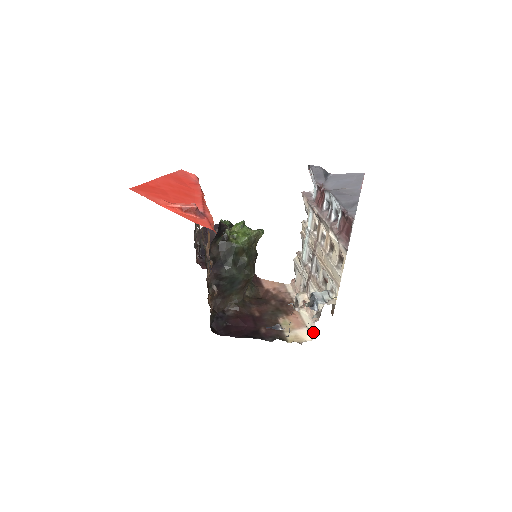
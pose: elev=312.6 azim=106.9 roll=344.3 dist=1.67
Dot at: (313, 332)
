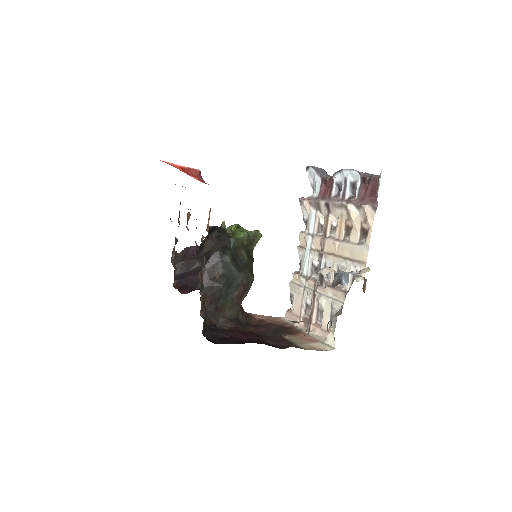
Dot at: (331, 343)
